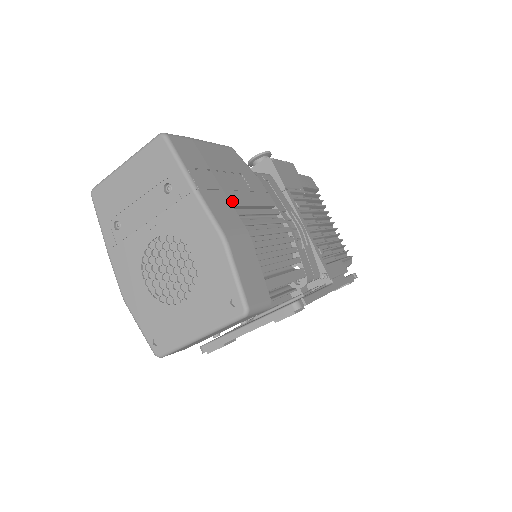
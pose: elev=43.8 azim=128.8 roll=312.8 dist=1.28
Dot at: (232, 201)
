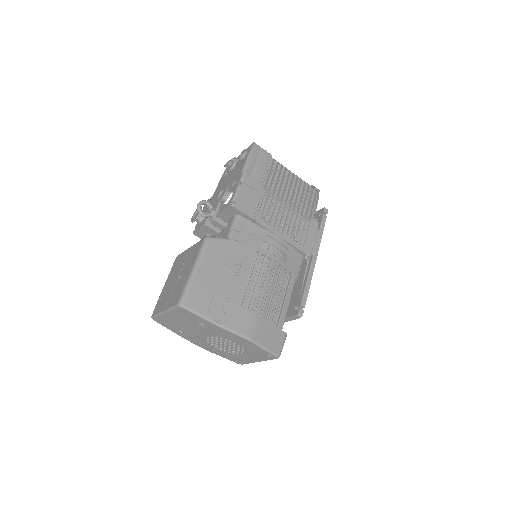
Dot at: (237, 302)
